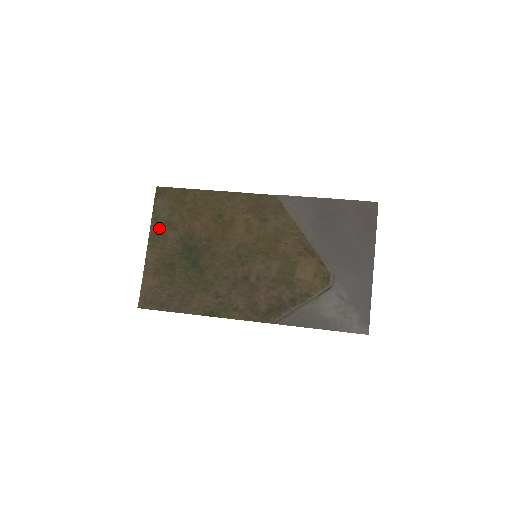
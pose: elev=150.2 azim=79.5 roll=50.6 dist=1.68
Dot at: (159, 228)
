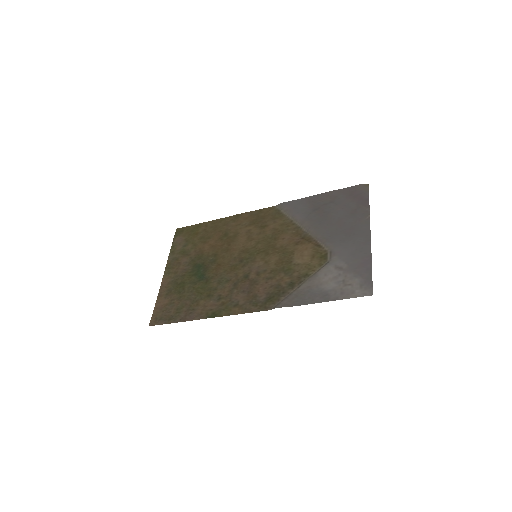
Dot at: (175, 258)
